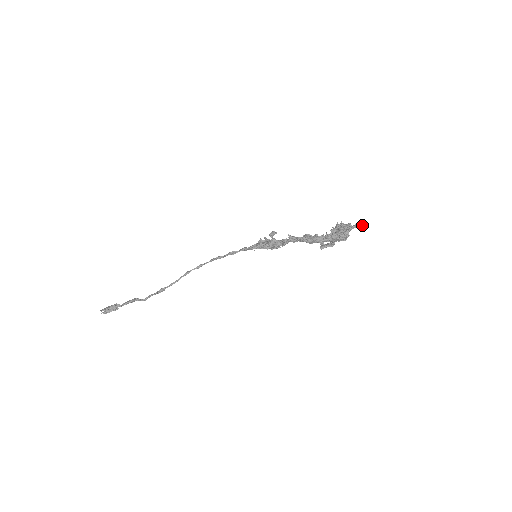
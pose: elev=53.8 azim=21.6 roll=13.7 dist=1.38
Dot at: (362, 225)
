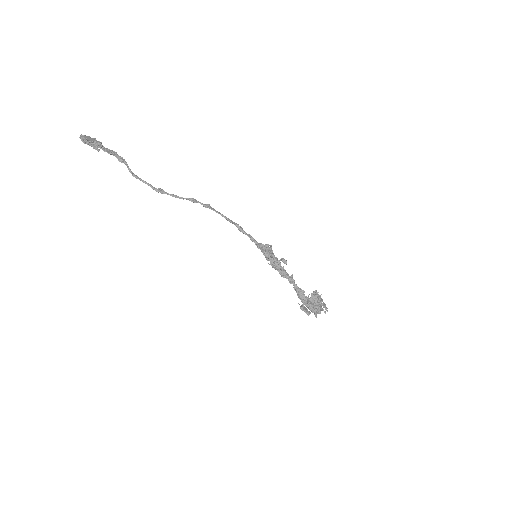
Dot at: occluded
